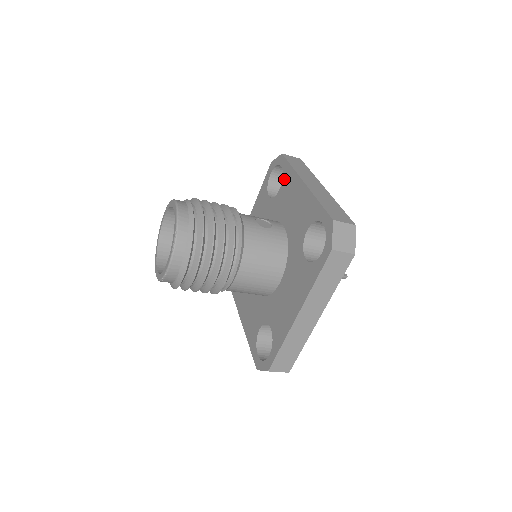
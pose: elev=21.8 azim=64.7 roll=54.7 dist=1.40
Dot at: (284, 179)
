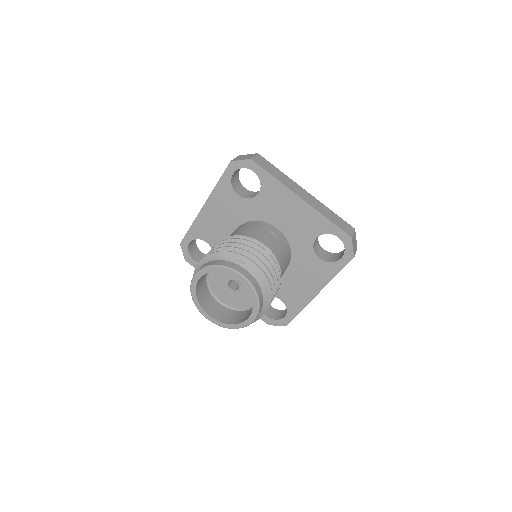
Dot at: (264, 186)
